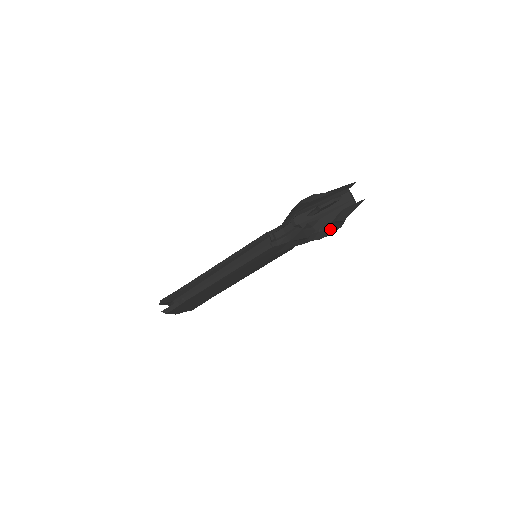
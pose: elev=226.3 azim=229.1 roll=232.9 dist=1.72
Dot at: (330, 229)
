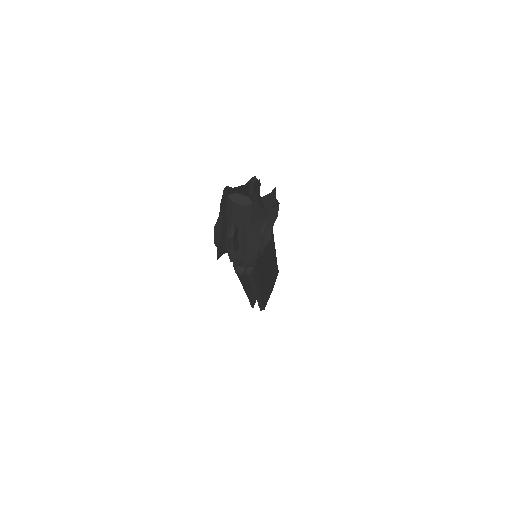
Dot at: (271, 208)
